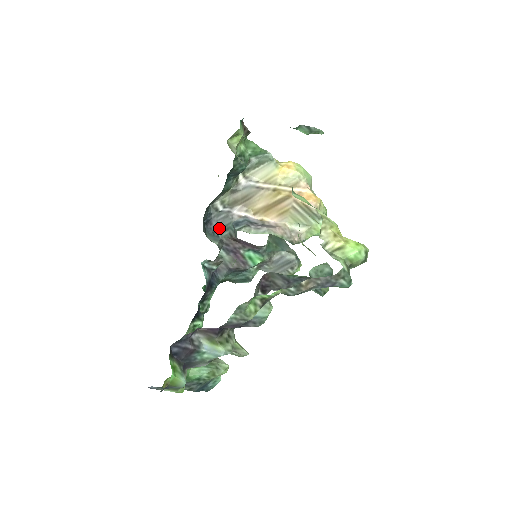
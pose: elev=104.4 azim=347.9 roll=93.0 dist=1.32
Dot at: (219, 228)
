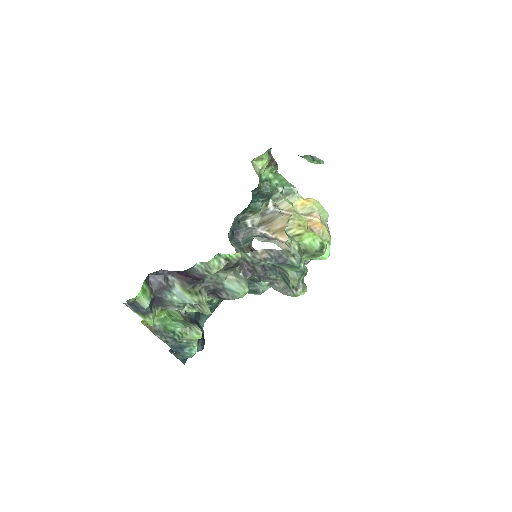
Dot at: (244, 240)
